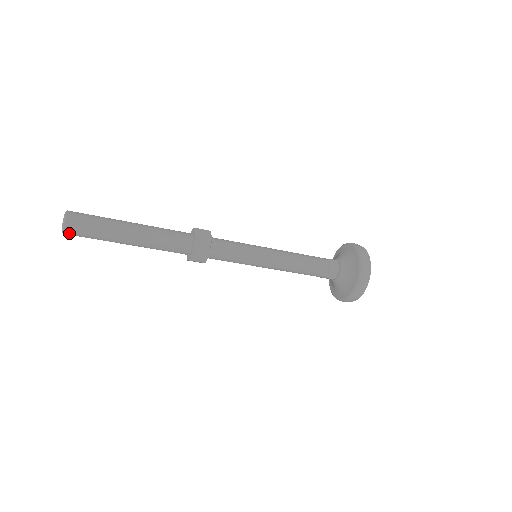
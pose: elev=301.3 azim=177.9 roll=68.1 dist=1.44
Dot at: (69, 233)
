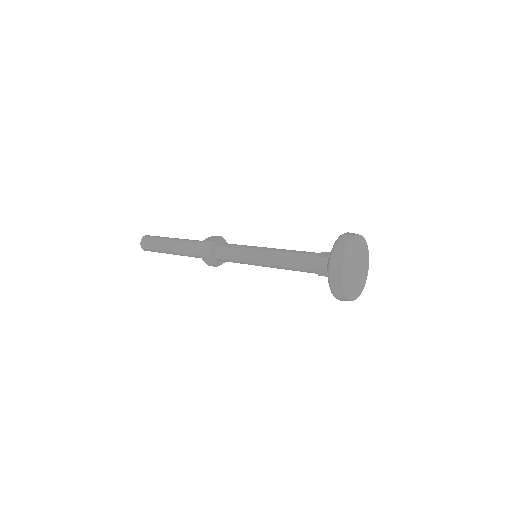
Dot at: (143, 247)
